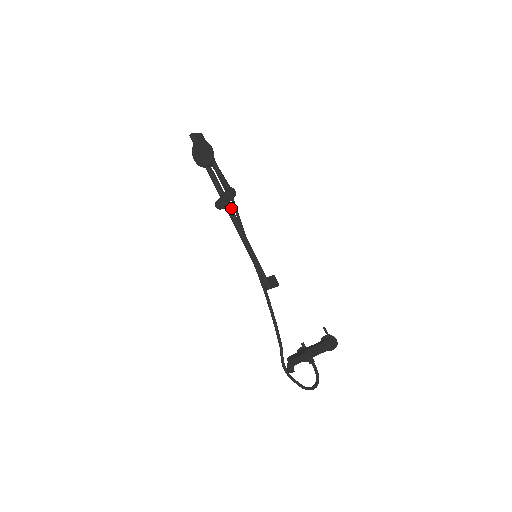
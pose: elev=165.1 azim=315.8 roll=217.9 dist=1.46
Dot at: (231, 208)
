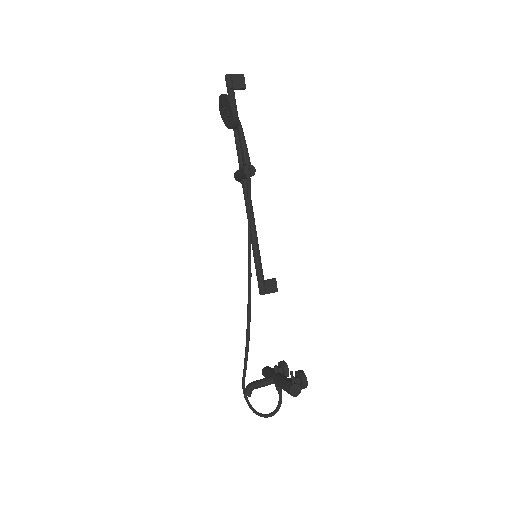
Dot at: occluded
